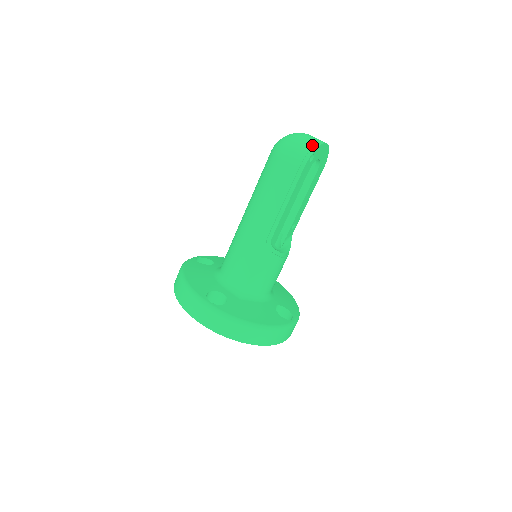
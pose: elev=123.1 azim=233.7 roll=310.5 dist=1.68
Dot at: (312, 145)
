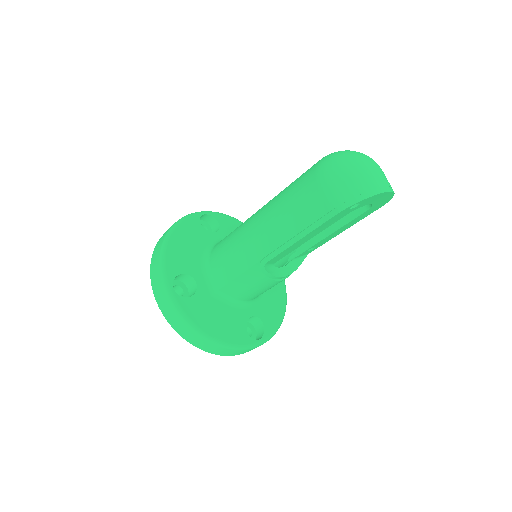
Dot at: (364, 190)
